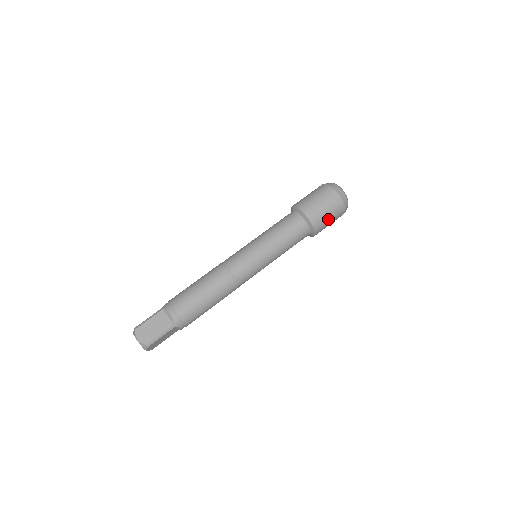
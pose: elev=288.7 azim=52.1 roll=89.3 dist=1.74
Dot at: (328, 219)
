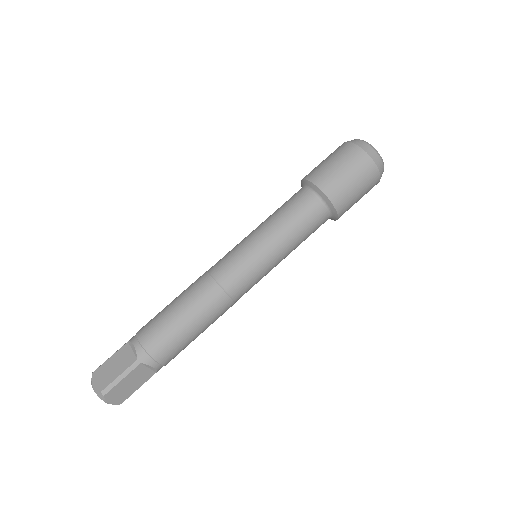
Dot at: (350, 184)
